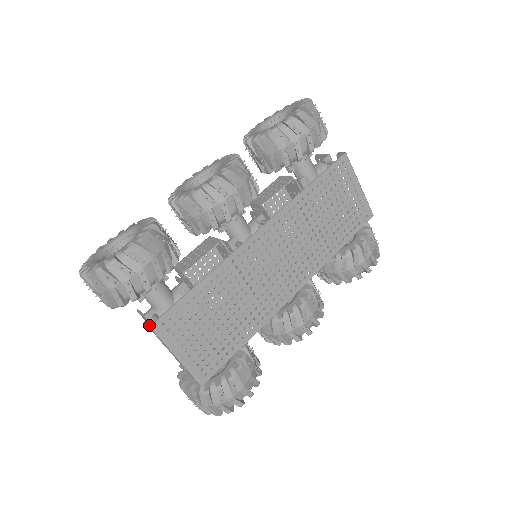
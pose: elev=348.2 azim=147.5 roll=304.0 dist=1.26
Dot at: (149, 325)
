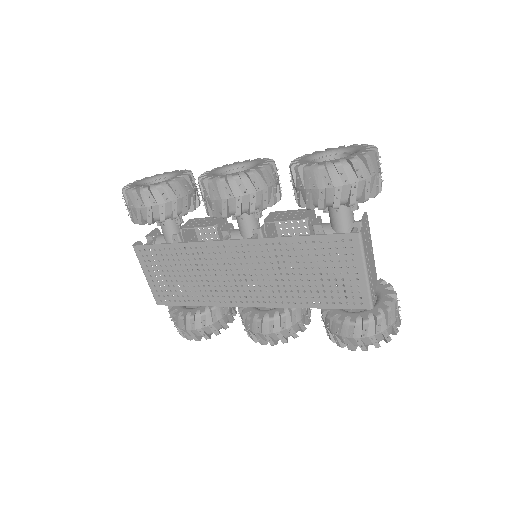
Dot at: (133, 244)
